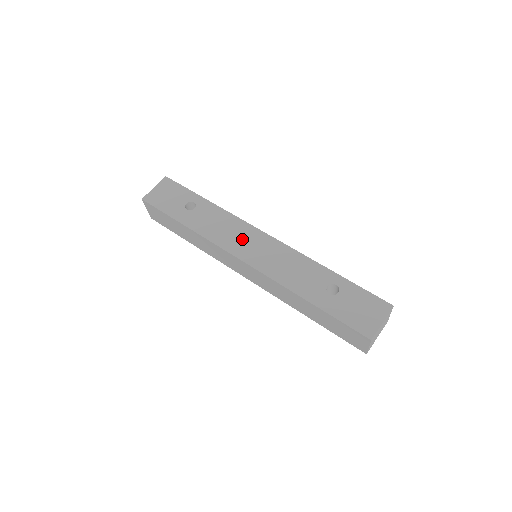
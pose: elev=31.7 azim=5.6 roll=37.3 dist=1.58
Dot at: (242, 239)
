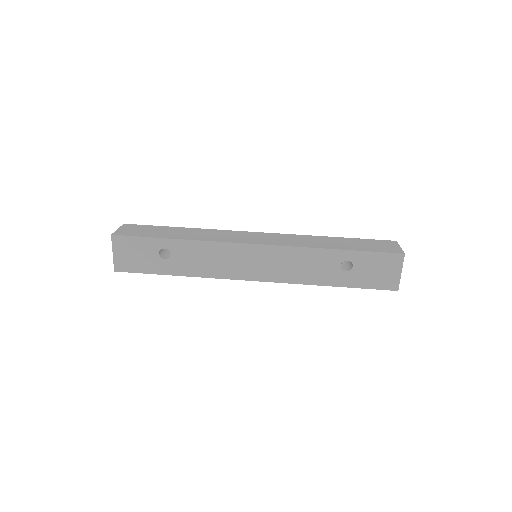
Dot at: (239, 262)
